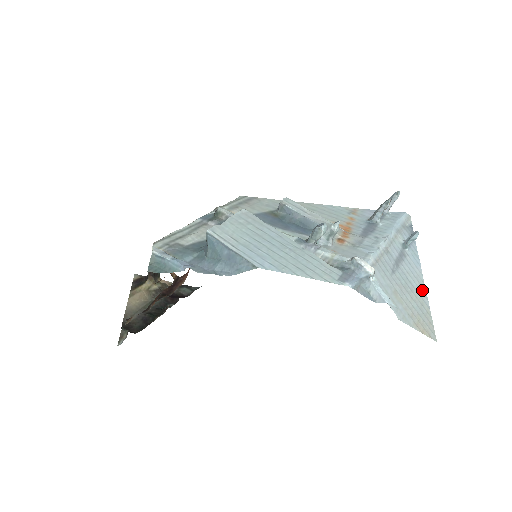
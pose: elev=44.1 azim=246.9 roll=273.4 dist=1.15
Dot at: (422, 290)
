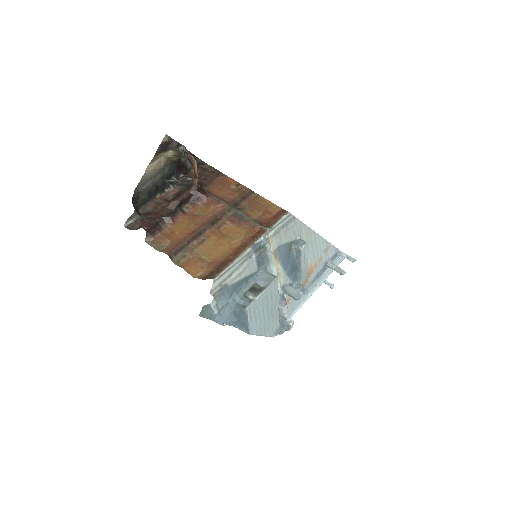
Dot at: occluded
